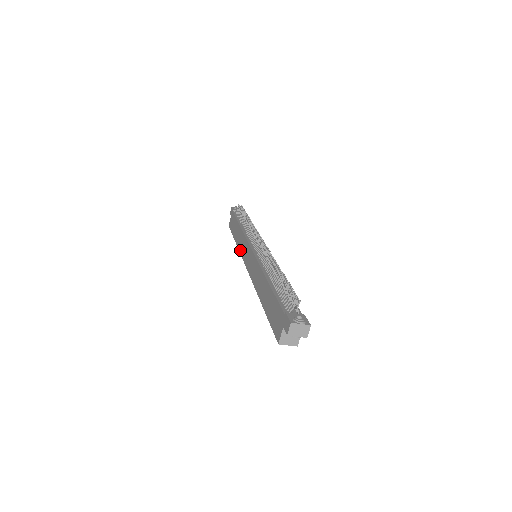
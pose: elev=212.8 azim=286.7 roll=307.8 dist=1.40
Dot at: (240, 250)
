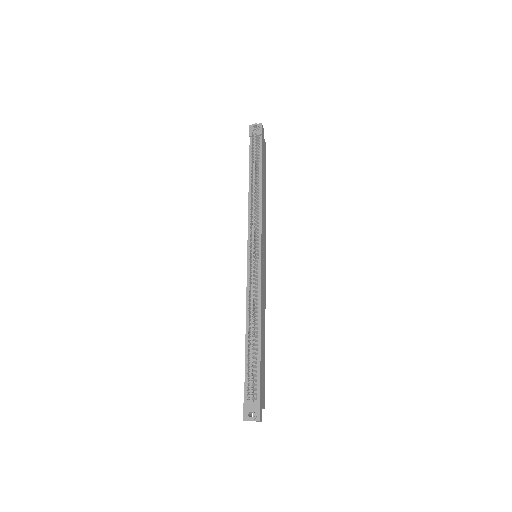
Dot at: occluded
